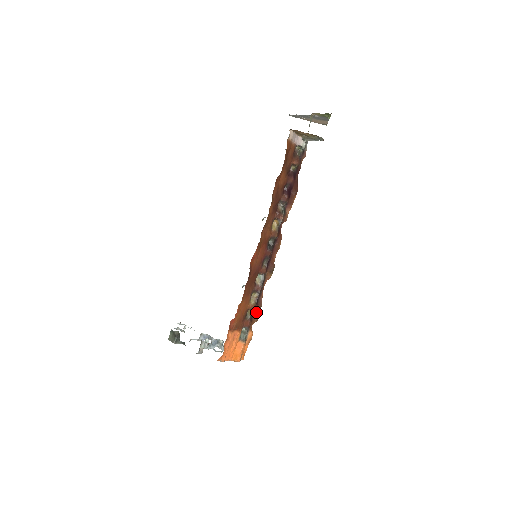
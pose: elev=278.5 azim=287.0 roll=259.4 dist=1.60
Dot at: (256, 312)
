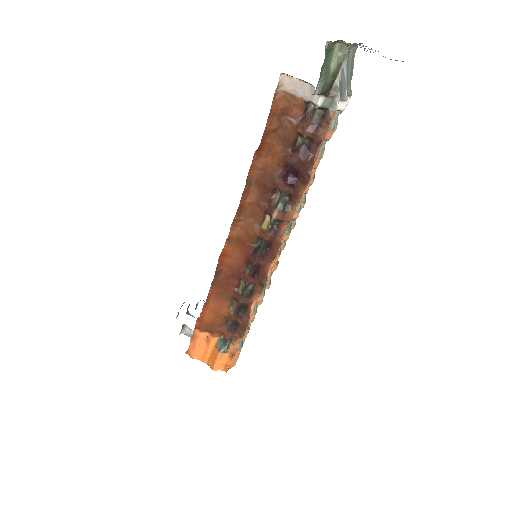
Dot at: (241, 326)
